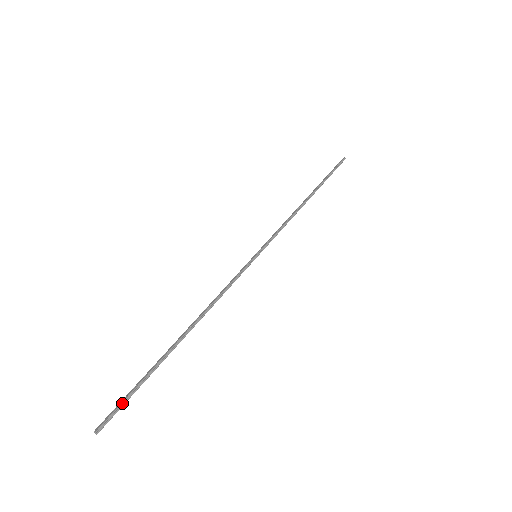
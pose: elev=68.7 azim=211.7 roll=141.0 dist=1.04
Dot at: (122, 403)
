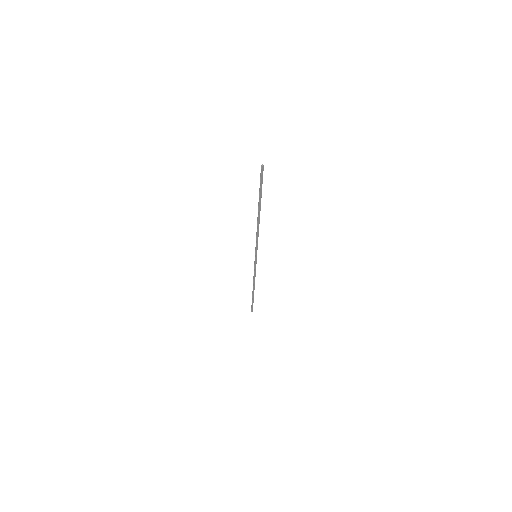
Dot at: (262, 178)
